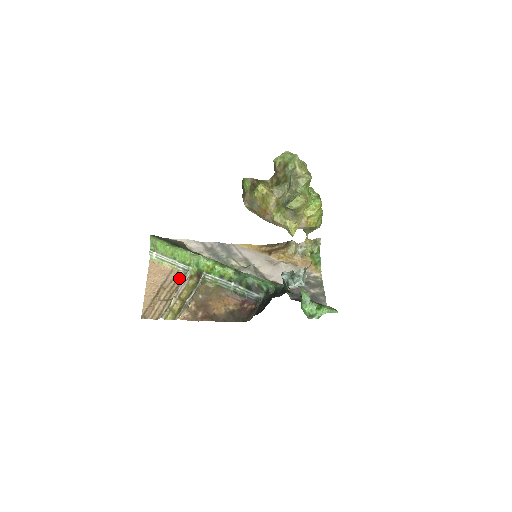
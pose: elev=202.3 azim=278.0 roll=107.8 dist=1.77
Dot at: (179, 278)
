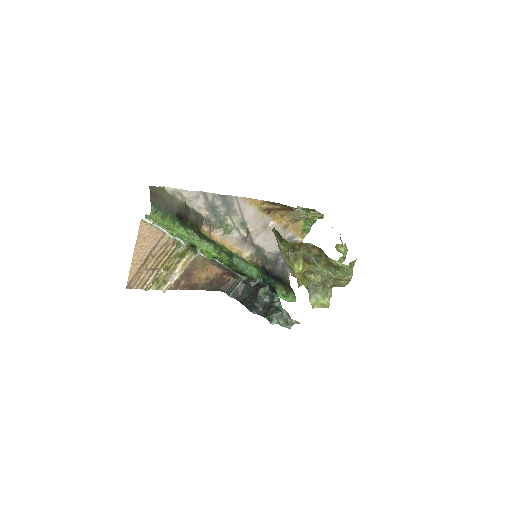
Dot at: (170, 244)
